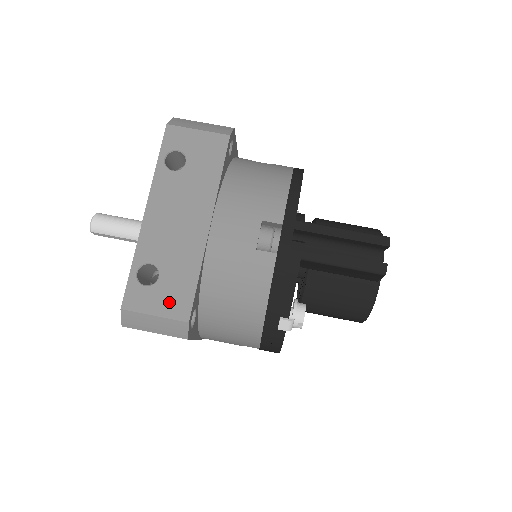
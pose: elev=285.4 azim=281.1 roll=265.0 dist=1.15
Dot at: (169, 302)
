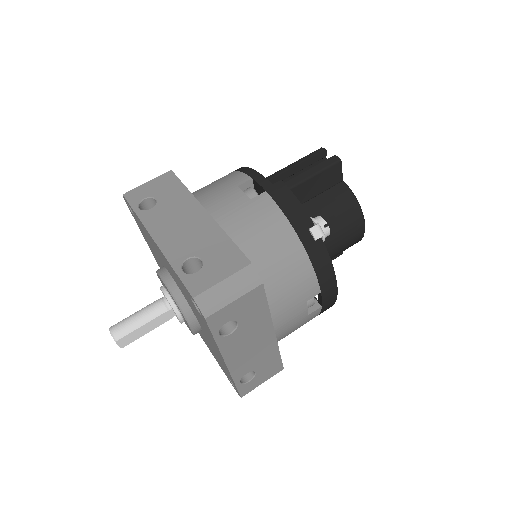
Dot at: (225, 265)
